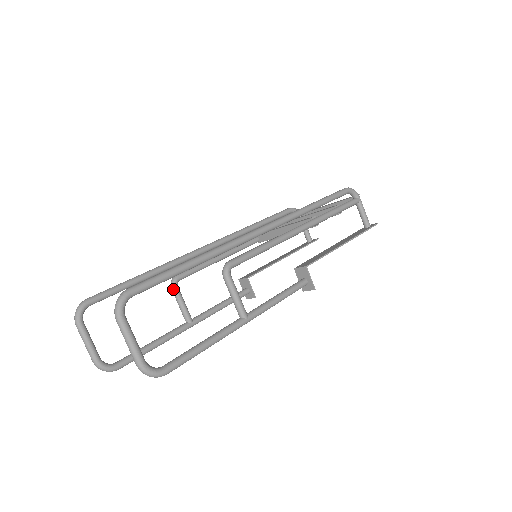
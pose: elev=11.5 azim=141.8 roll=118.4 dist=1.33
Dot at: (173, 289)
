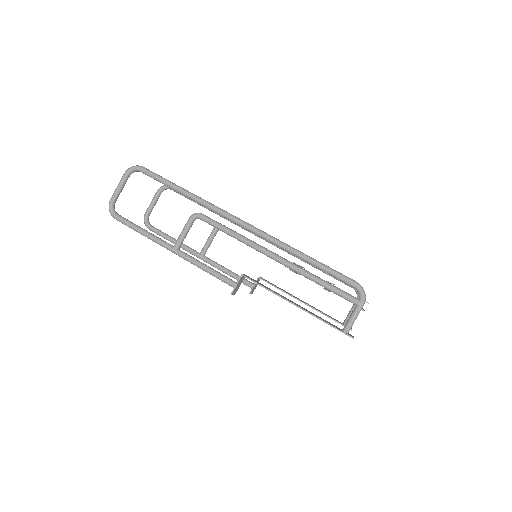
Dot at: (213, 229)
